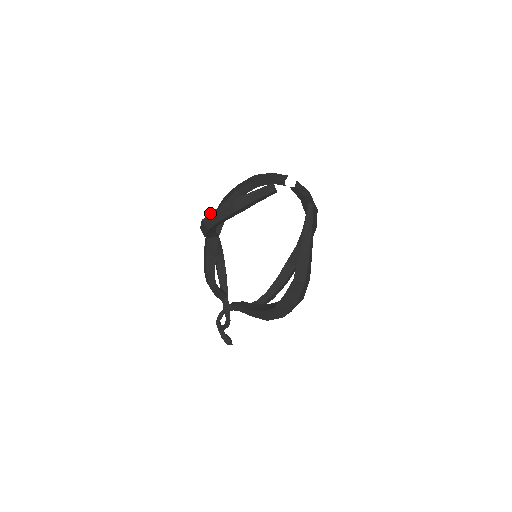
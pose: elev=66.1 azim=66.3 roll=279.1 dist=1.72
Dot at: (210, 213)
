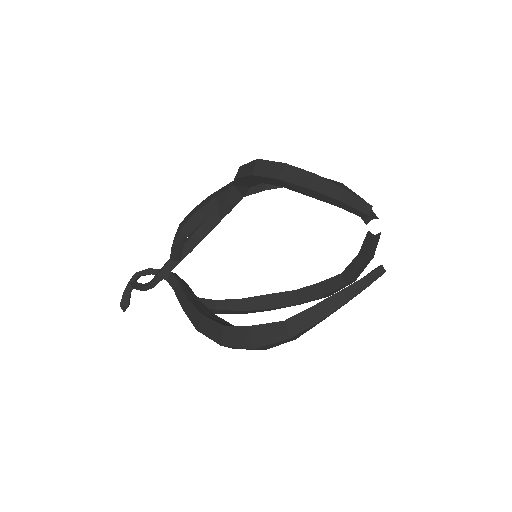
Dot at: occluded
